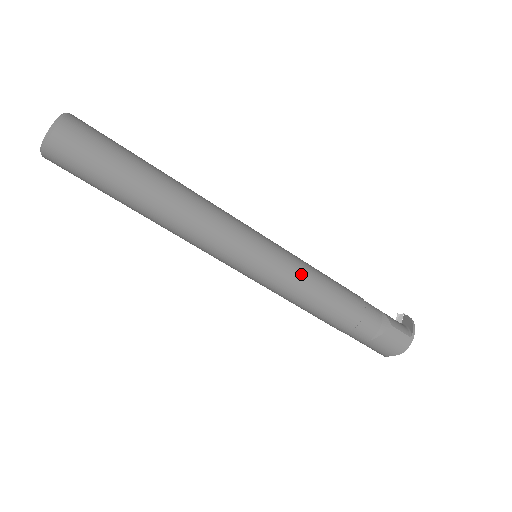
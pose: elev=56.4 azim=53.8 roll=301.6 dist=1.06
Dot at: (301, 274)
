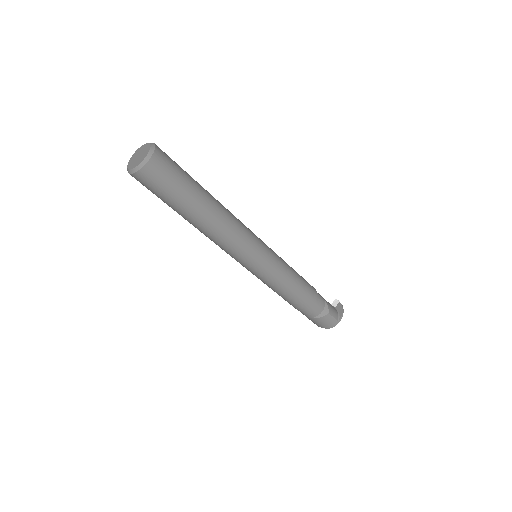
Dot at: (283, 276)
